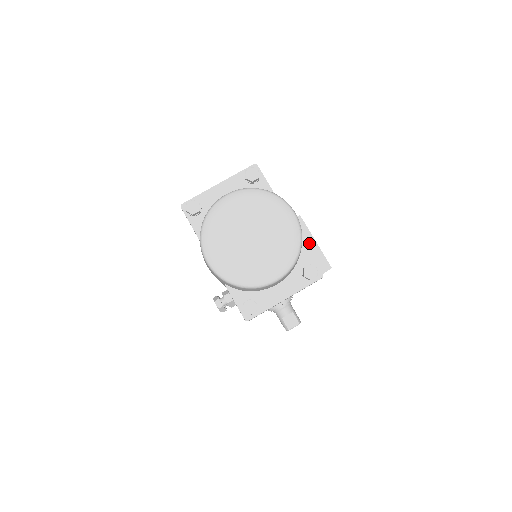
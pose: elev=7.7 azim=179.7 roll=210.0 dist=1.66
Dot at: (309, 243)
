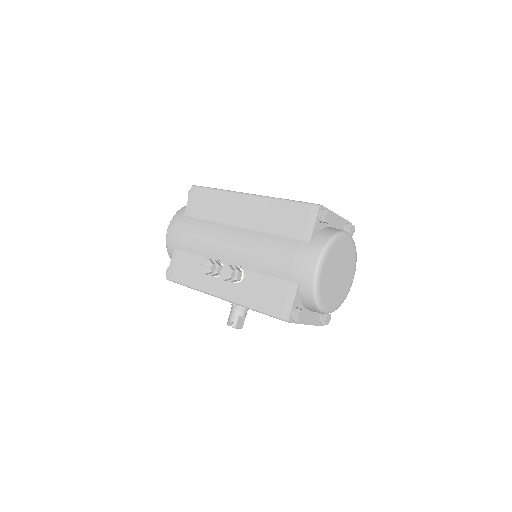
Dot at: occluded
